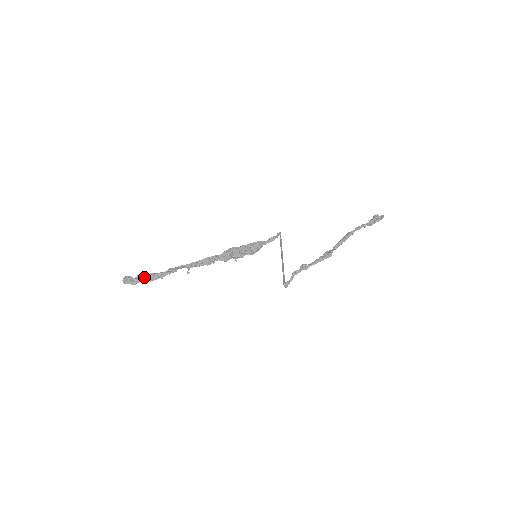
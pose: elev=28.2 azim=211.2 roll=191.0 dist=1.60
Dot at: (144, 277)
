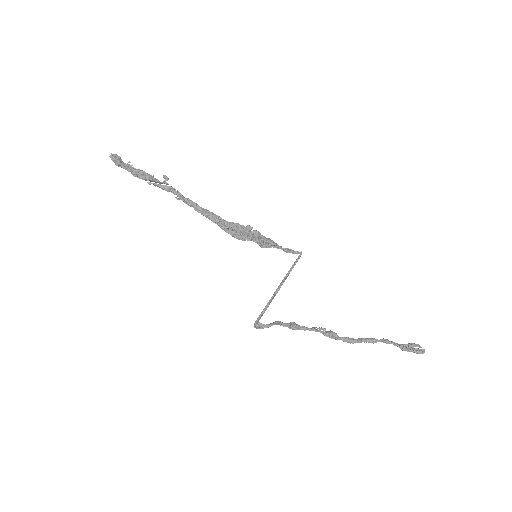
Dot at: occluded
